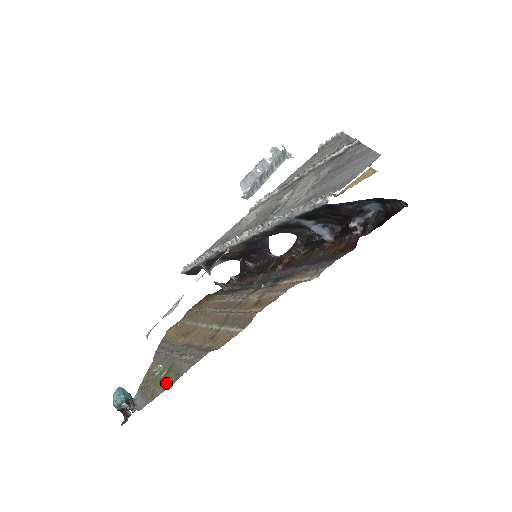
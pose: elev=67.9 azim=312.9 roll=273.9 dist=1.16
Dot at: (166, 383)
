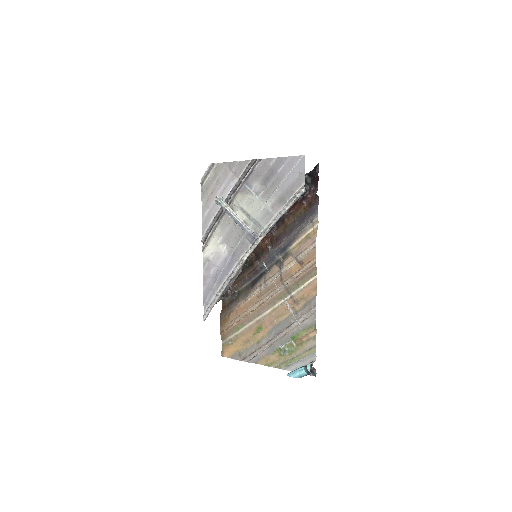
Dot at: (309, 338)
